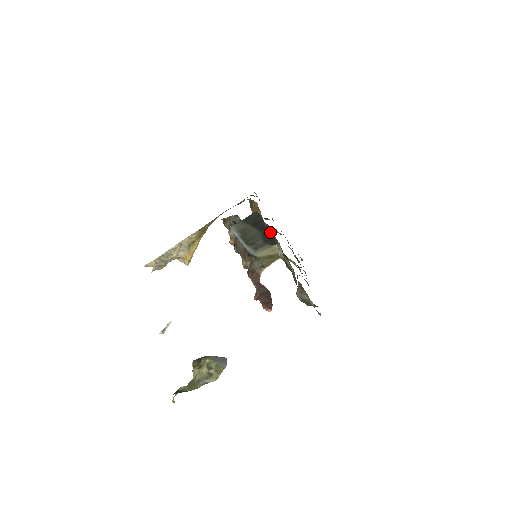
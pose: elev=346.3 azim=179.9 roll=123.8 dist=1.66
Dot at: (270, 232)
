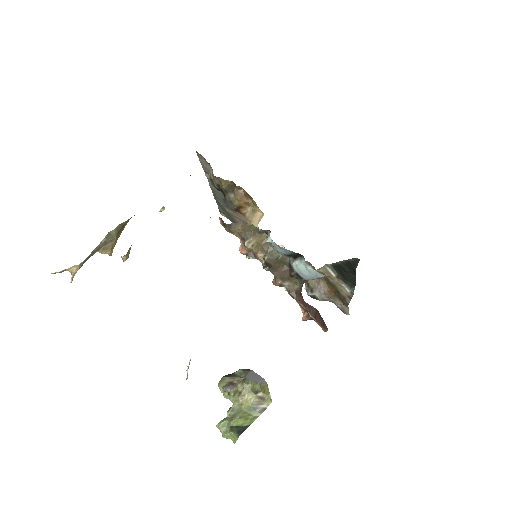
Dot at: (337, 262)
